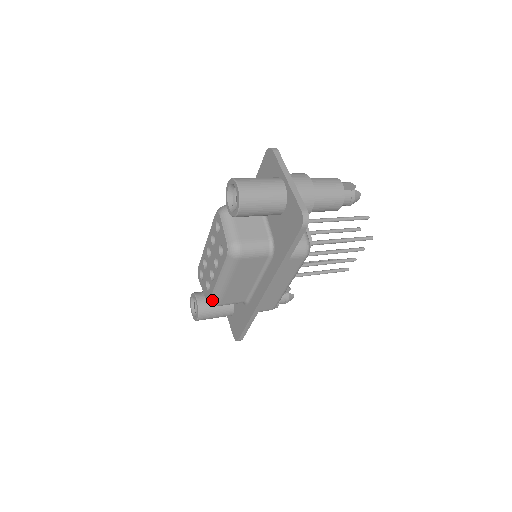
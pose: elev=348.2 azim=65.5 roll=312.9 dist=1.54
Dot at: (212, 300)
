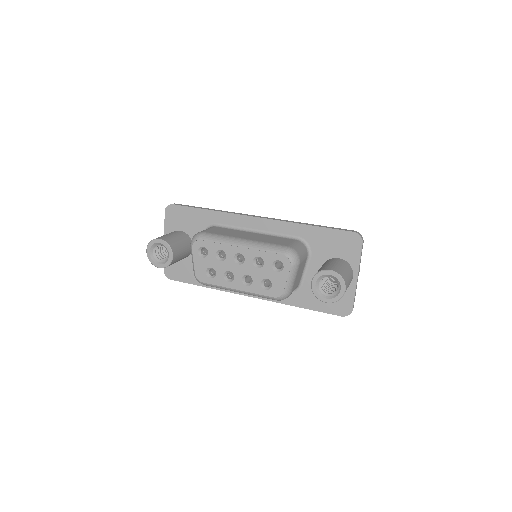
Dot at: (206, 284)
